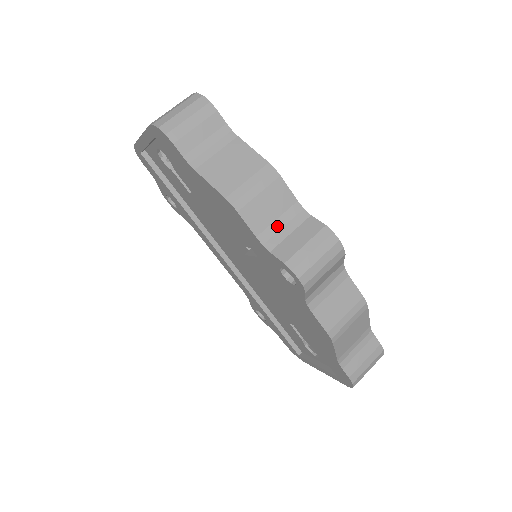
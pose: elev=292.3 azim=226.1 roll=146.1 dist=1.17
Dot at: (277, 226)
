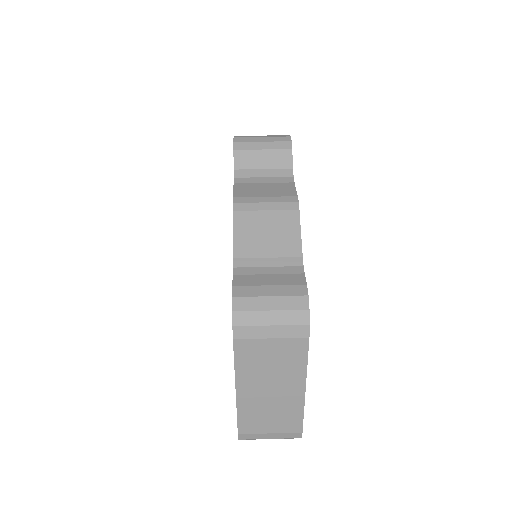
Dot at: occluded
